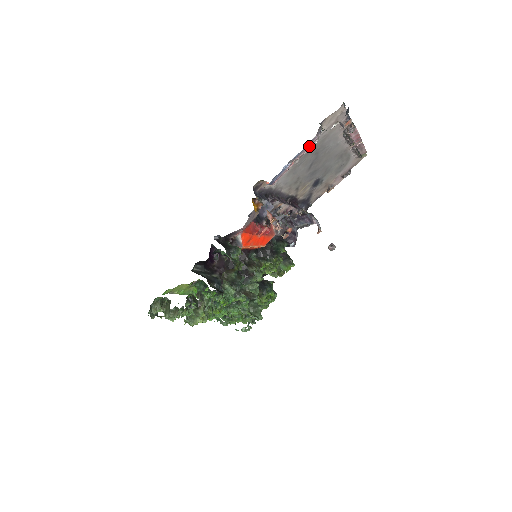
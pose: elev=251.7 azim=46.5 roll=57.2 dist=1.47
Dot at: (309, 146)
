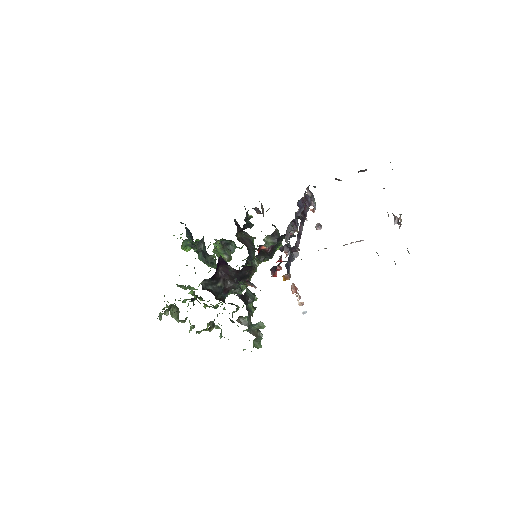
Dot at: occluded
